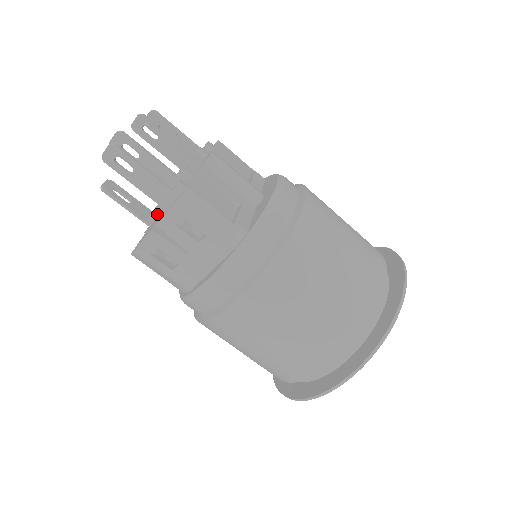
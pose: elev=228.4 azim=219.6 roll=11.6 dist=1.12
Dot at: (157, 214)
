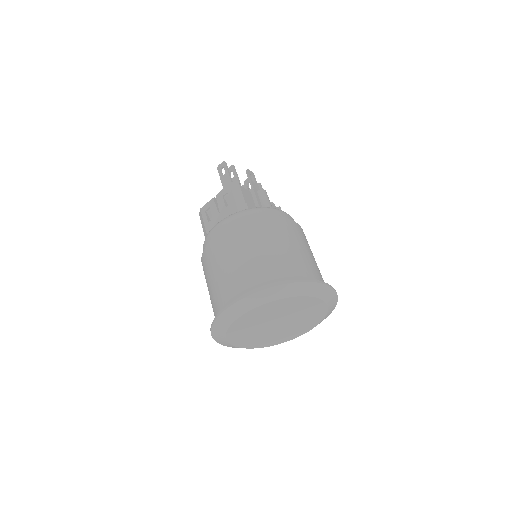
Dot at: occluded
